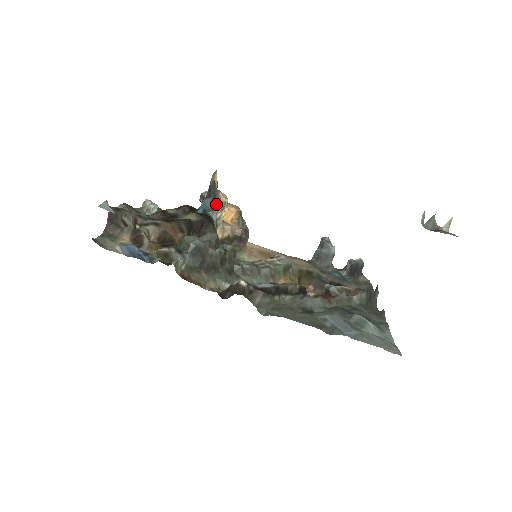
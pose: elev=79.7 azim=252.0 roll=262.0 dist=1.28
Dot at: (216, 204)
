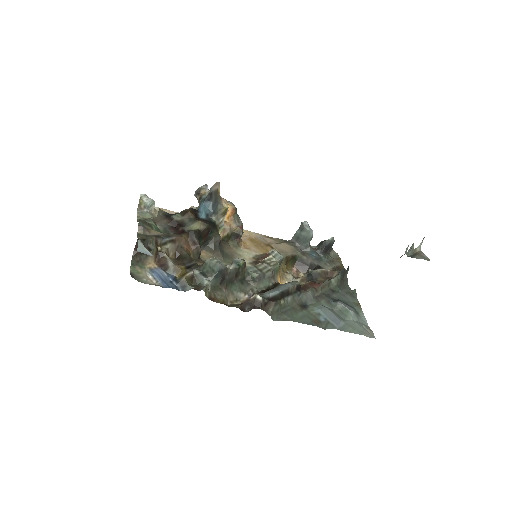
Dot at: (219, 210)
